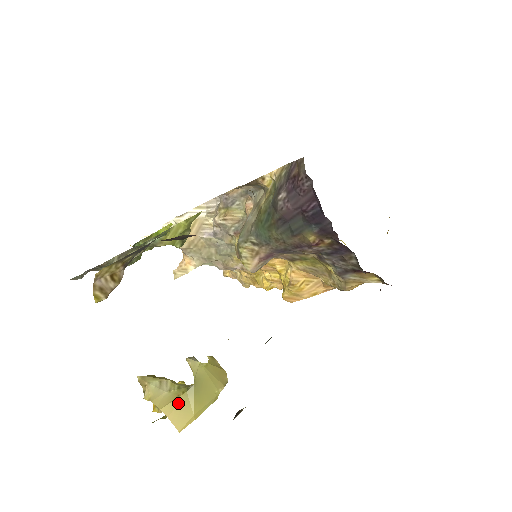
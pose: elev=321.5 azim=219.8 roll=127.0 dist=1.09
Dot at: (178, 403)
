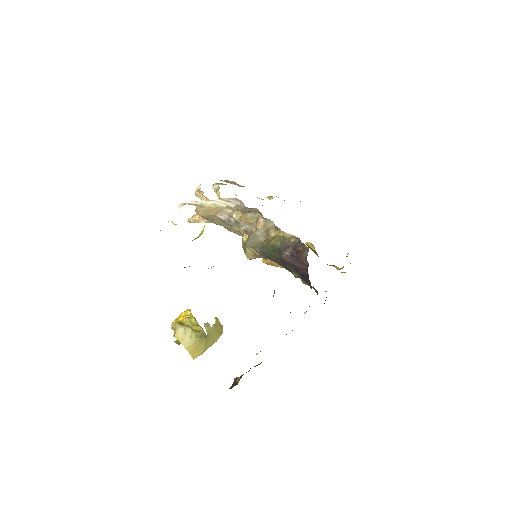
Dot at: (196, 346)
